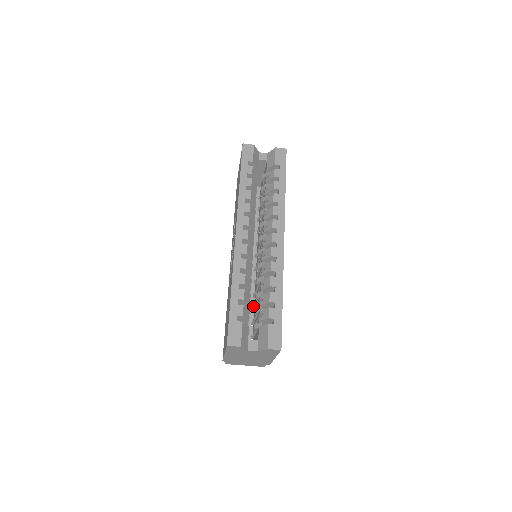
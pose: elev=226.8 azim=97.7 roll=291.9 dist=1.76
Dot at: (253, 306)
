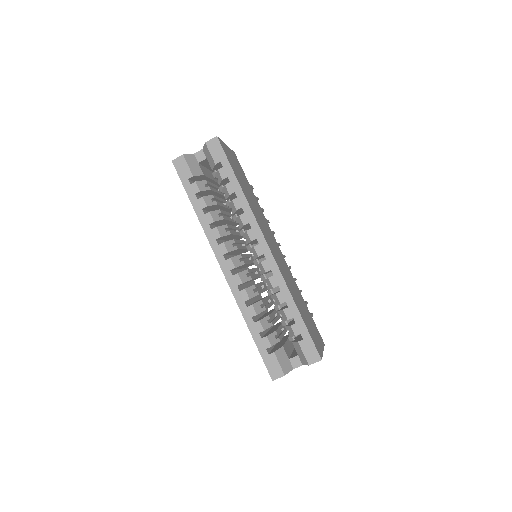
Dot at: occluded
